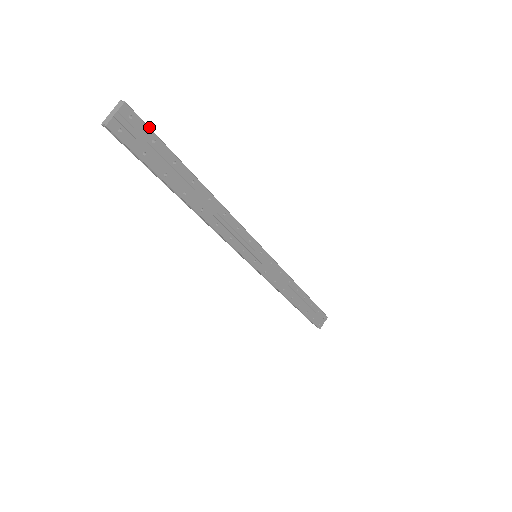
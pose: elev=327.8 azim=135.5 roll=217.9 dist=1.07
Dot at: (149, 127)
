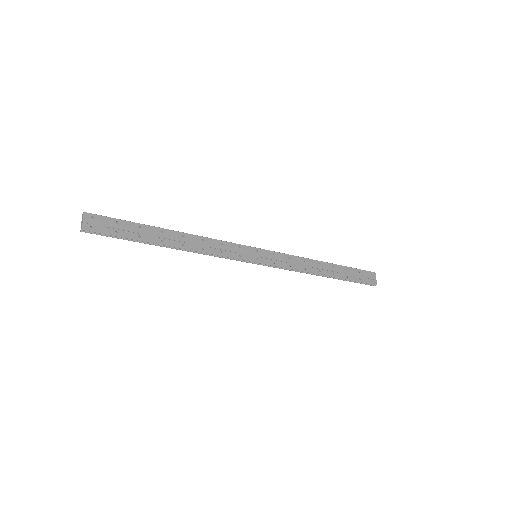
Dot at: (108, 217)
